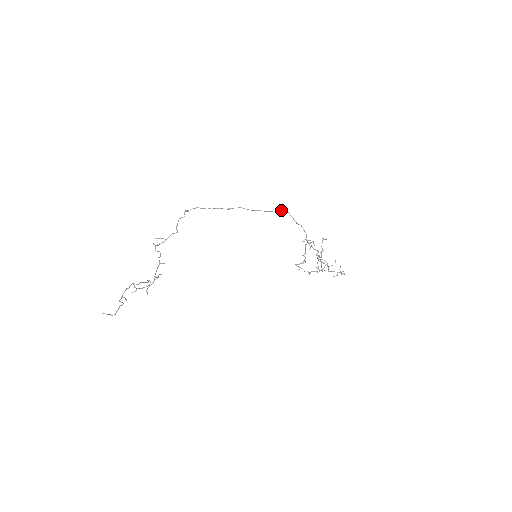
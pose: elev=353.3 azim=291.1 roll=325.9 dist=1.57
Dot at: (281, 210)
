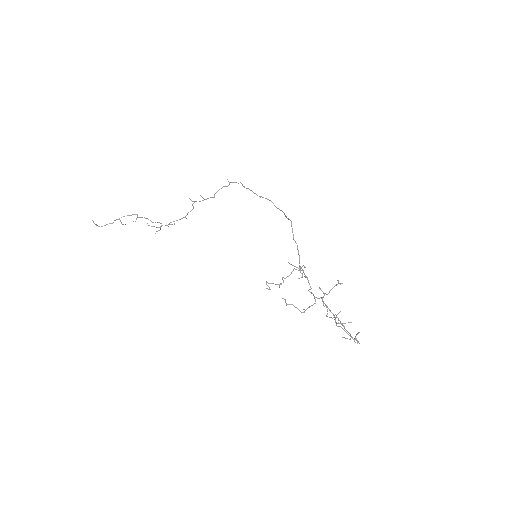
Dot at: occluded
